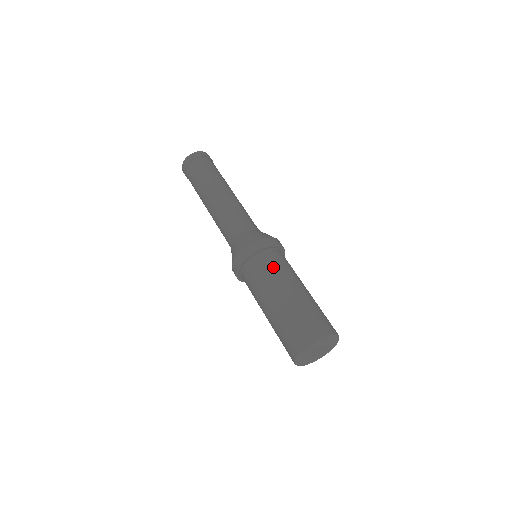
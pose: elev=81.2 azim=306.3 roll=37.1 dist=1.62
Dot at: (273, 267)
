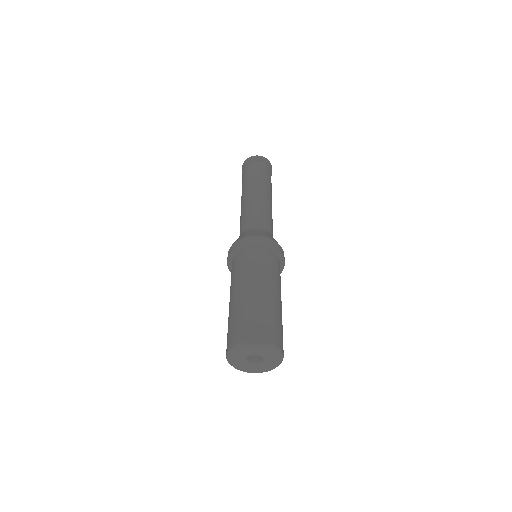
Dot at: (269, 267)
